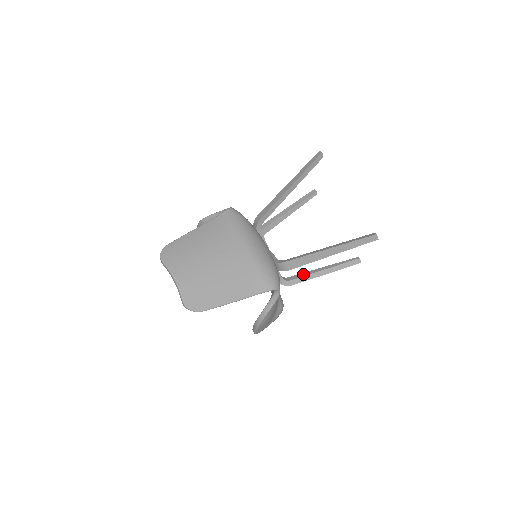
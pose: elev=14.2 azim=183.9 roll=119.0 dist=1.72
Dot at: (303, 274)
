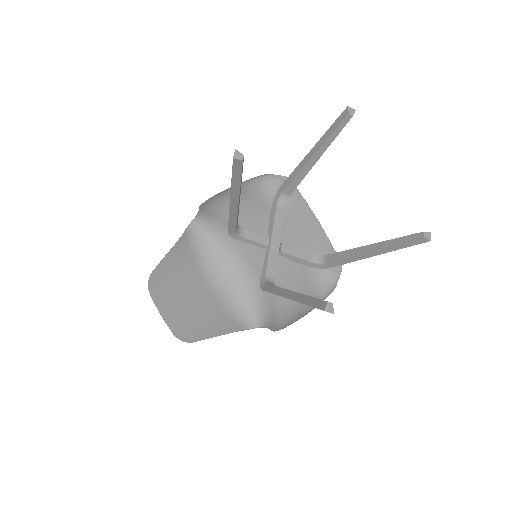
Dot at: (342, 254)
